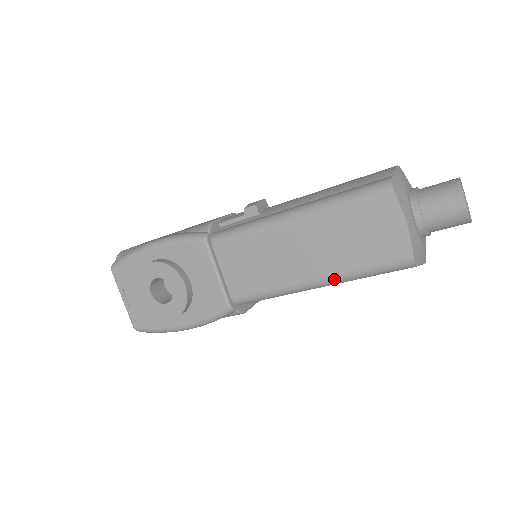
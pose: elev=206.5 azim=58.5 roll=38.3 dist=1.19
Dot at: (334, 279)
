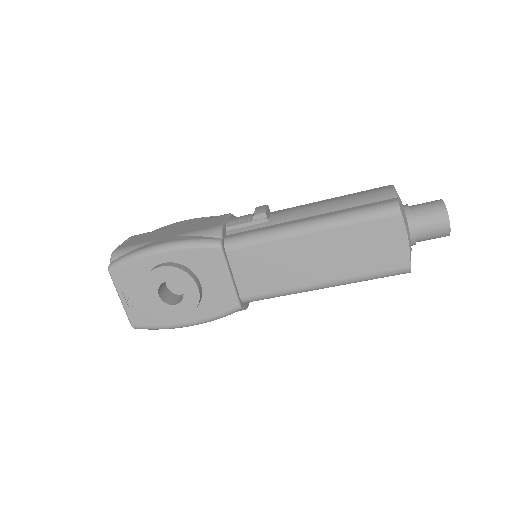
Dot at: (340, 282)
